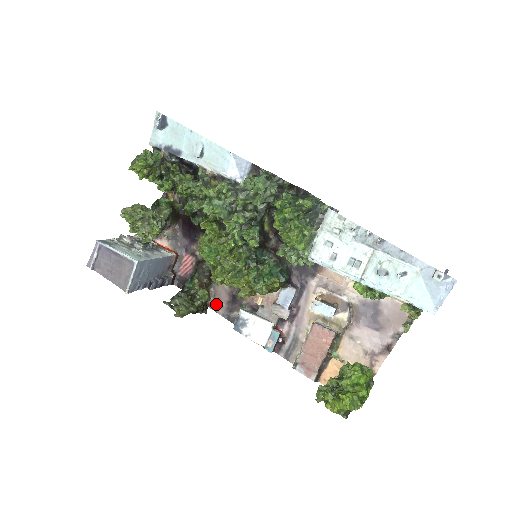
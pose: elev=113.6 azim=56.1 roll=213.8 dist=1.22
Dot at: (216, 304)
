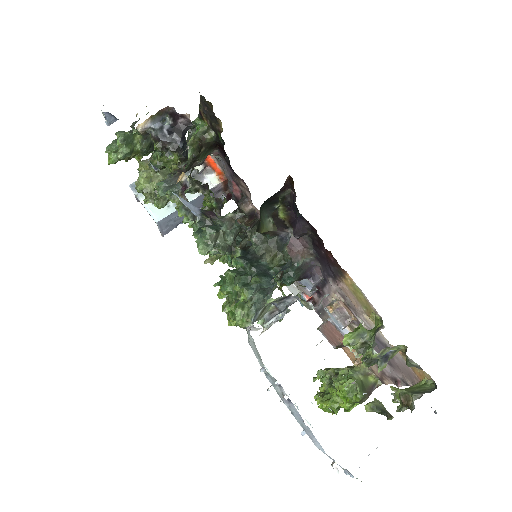
Dot at: occluded
